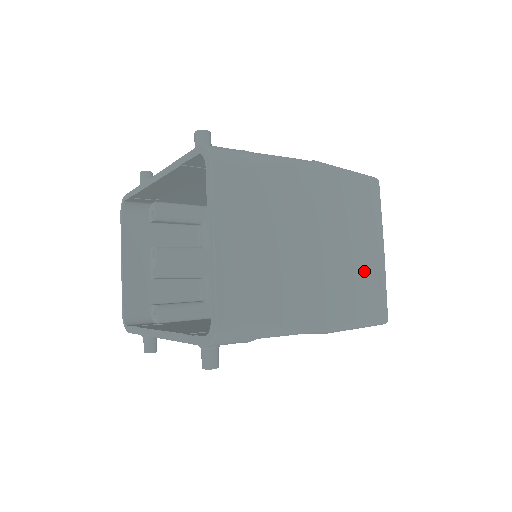
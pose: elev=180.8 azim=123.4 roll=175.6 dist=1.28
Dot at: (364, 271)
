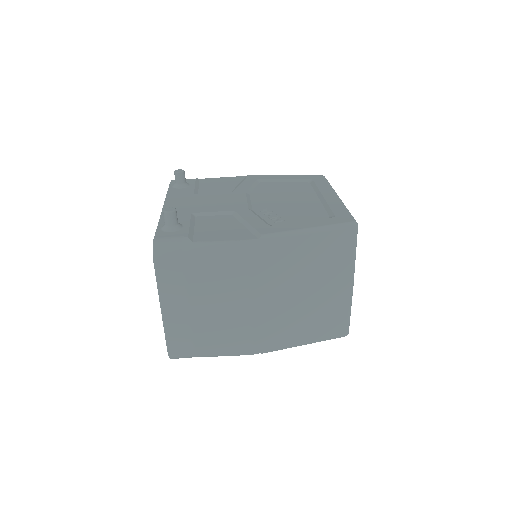
Dot at: (318, 307)
